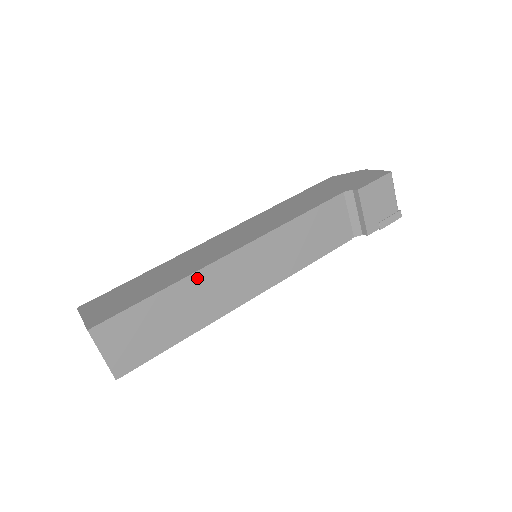
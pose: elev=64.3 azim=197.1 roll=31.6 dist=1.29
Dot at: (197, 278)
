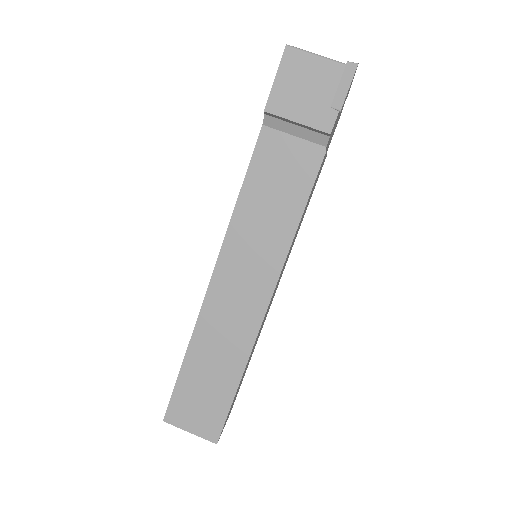
Dot at: (201, 328)
